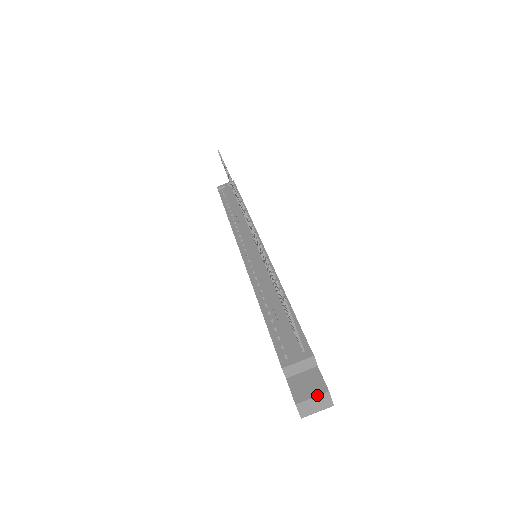
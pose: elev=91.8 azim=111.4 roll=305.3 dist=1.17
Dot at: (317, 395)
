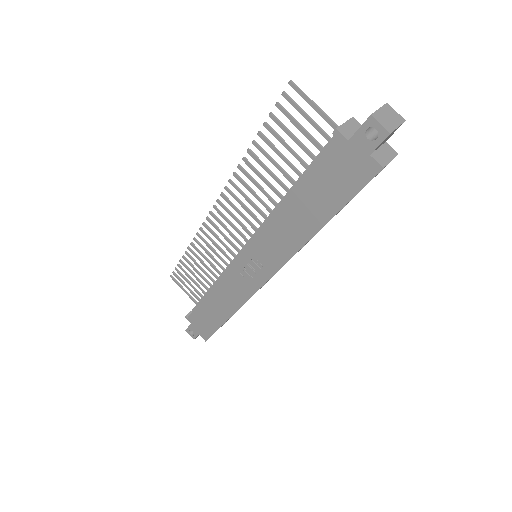
Dot at: (381, 107)
